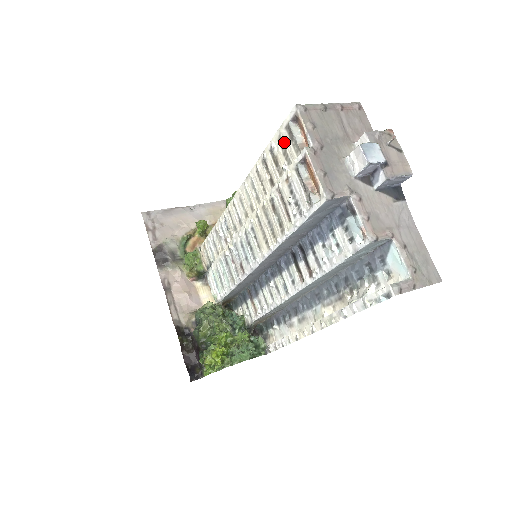
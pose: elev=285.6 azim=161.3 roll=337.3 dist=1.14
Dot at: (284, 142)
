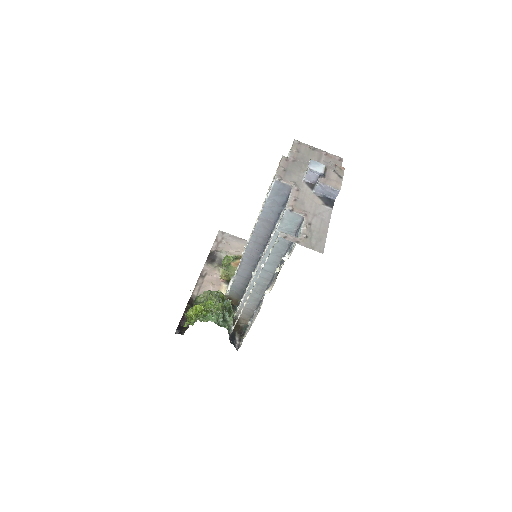
Dot at: occluded
